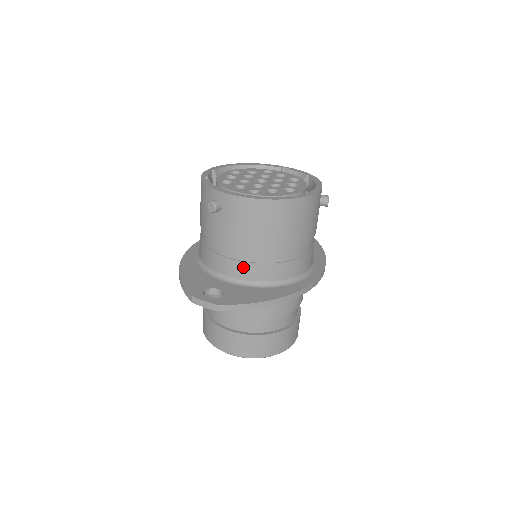
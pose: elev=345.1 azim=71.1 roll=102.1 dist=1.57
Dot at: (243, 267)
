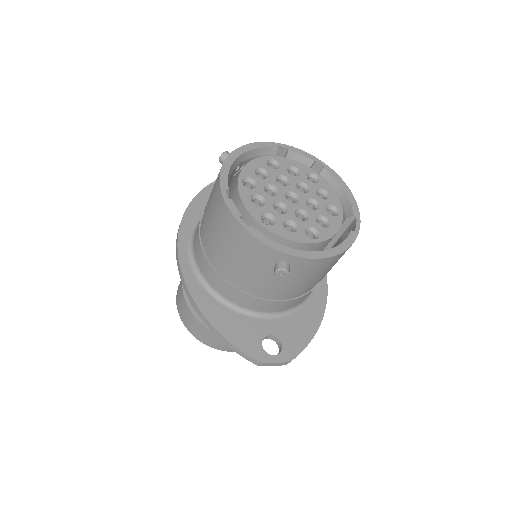
Dot at: (289, 303)
